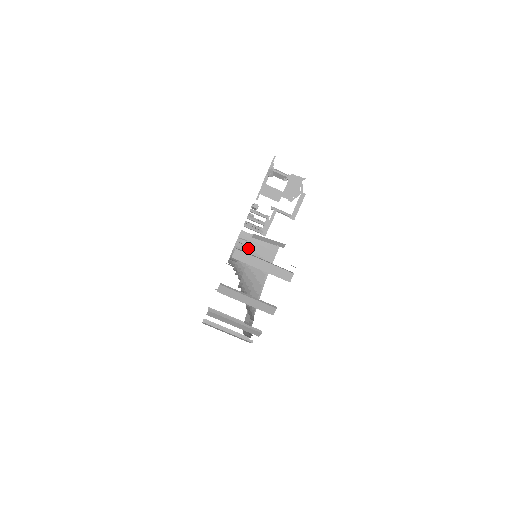
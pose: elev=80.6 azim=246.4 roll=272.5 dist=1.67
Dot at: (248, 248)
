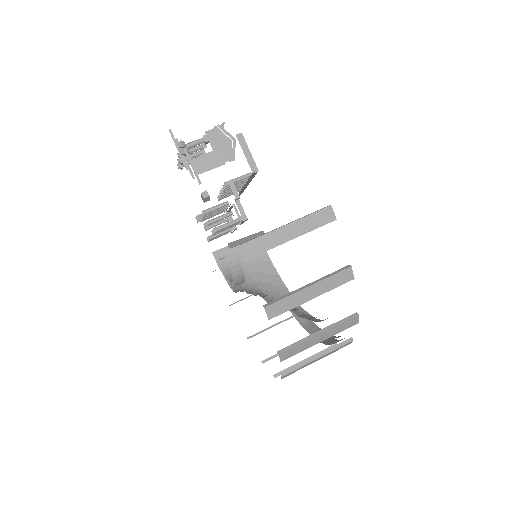
Dot at: occluded
